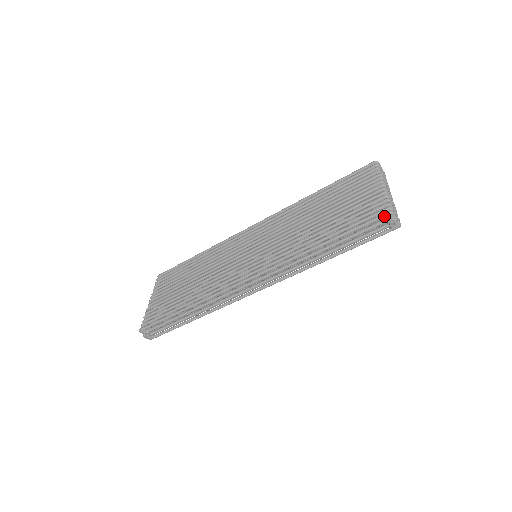
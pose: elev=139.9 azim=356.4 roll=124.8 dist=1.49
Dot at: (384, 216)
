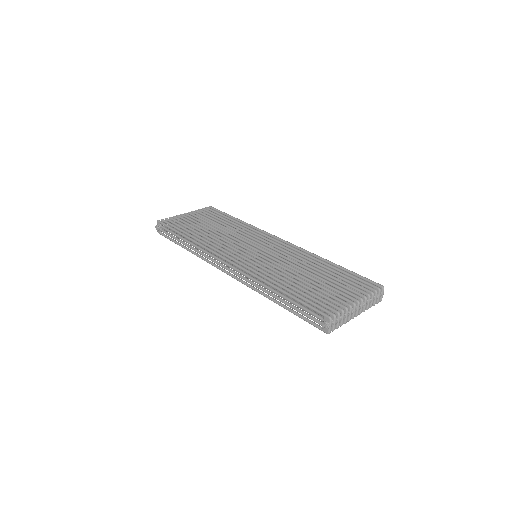
Dot at: (324, 315)
